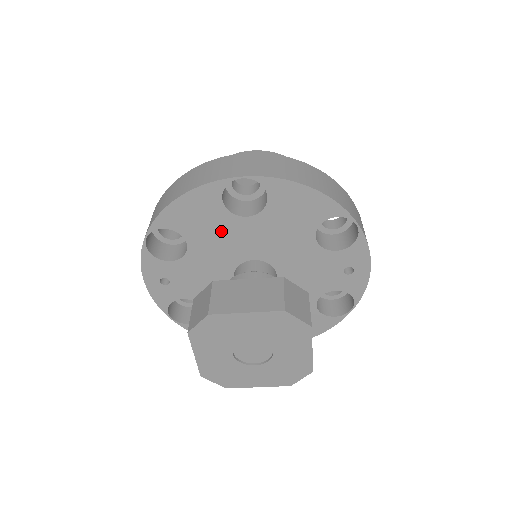
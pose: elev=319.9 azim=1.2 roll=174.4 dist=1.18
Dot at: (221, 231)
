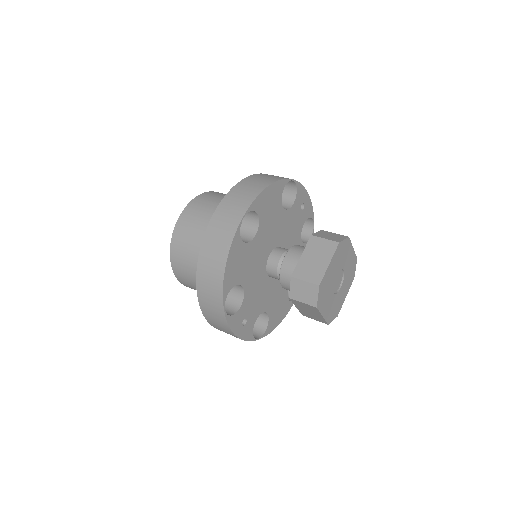
Dot at: (250, 258)
